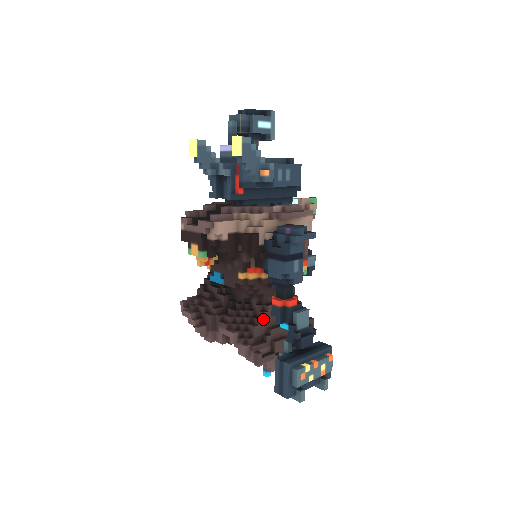
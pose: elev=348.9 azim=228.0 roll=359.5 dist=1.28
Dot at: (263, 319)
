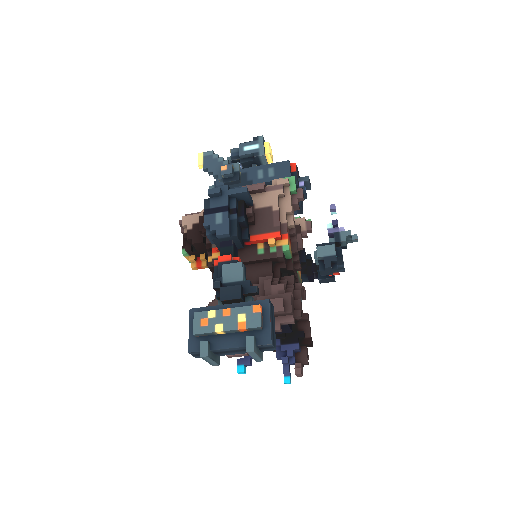
Dot at: occluded
